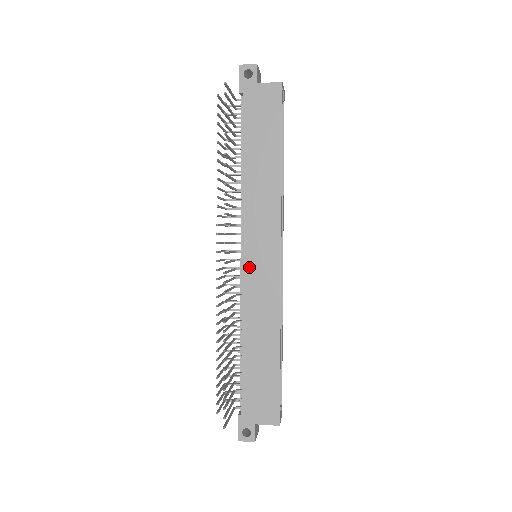
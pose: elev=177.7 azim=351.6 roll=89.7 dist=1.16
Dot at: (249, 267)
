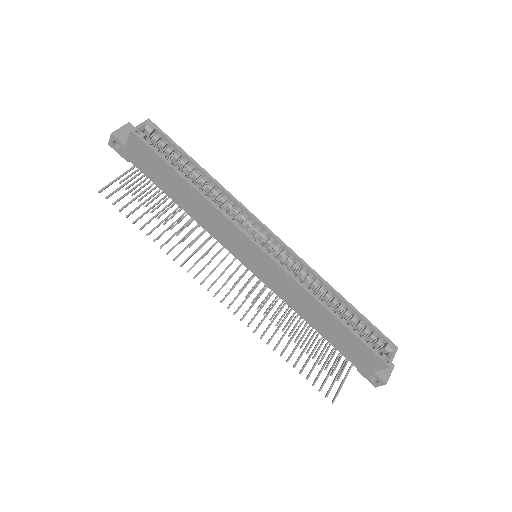
Dot at: (256, 271)
